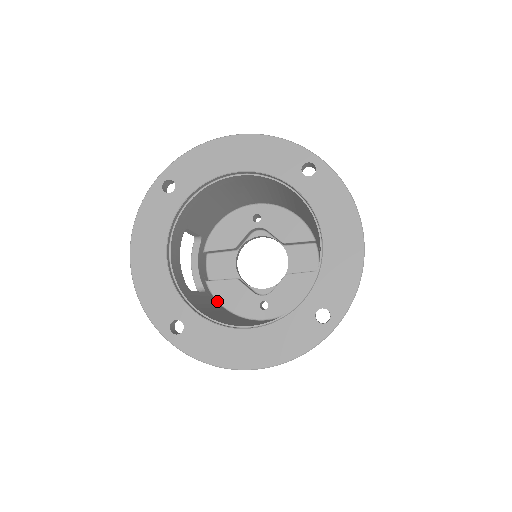
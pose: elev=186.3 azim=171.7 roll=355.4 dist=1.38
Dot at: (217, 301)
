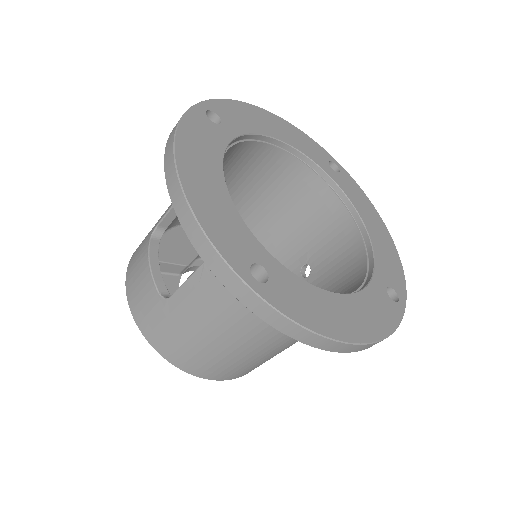
Dot at: occluded
